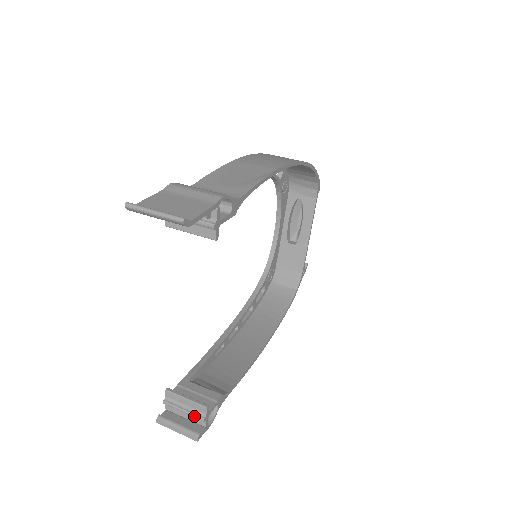
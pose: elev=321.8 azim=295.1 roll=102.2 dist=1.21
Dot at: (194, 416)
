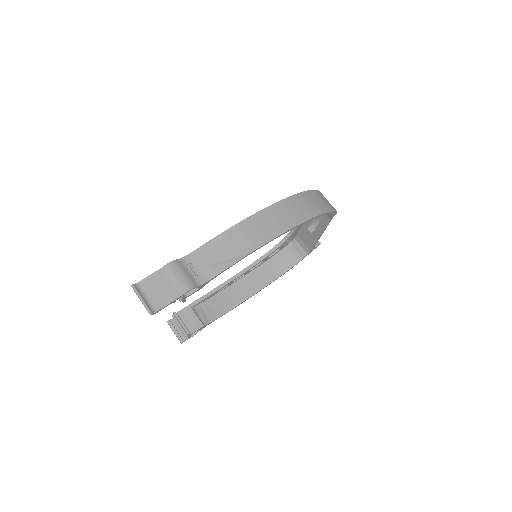
Dot at: (183, 332)
